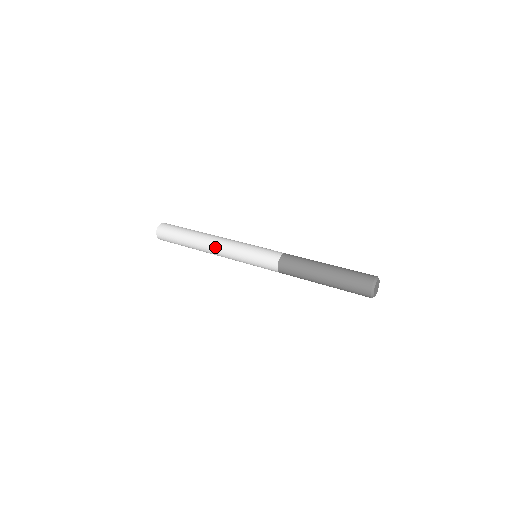
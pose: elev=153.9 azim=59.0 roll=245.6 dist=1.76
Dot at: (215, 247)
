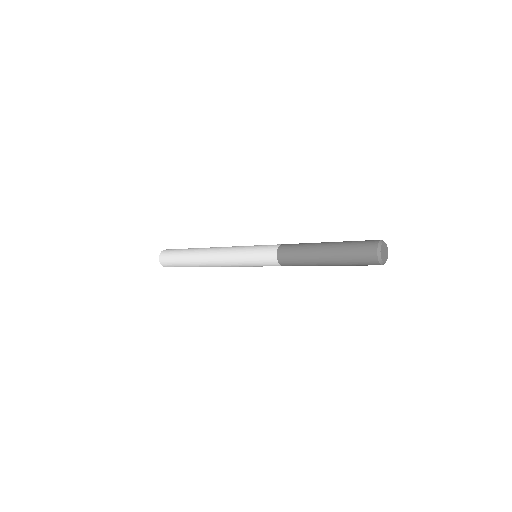
Dot at: (220, 247)
